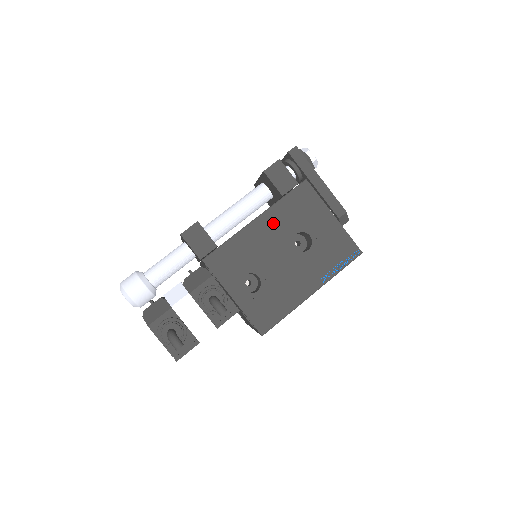
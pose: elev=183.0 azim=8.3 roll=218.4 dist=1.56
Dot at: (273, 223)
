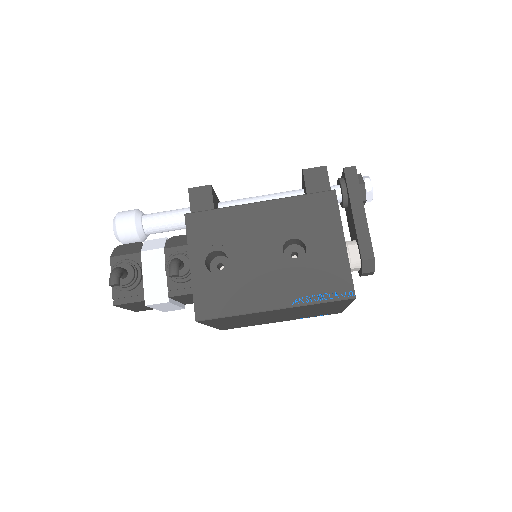
Dot at: (275, 215)
